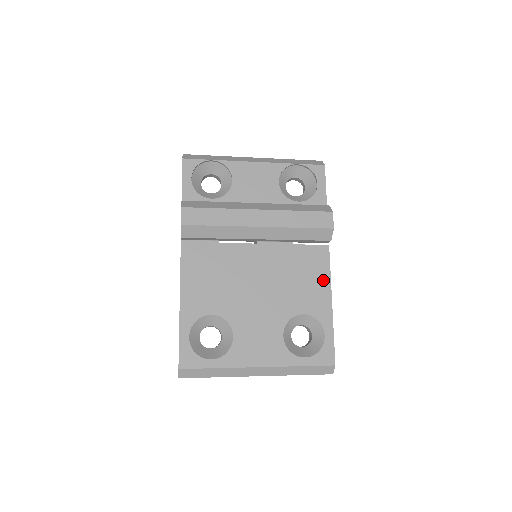
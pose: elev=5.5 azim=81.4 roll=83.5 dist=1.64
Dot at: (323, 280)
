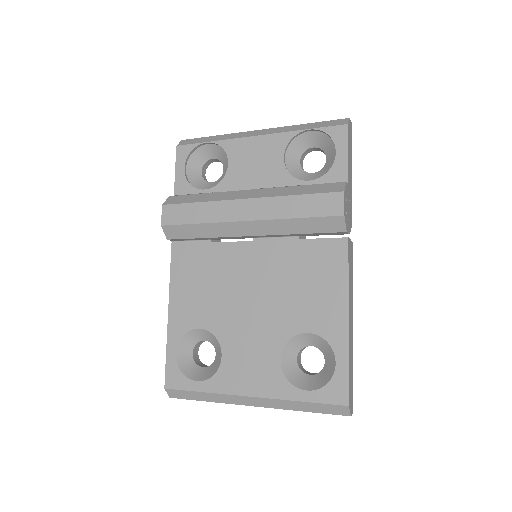
Dot at: (337, 287)
